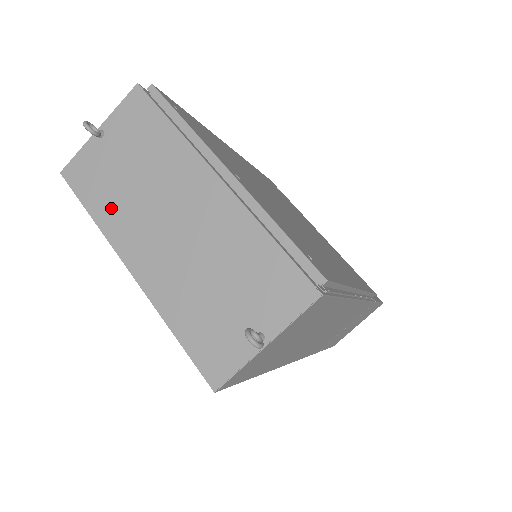
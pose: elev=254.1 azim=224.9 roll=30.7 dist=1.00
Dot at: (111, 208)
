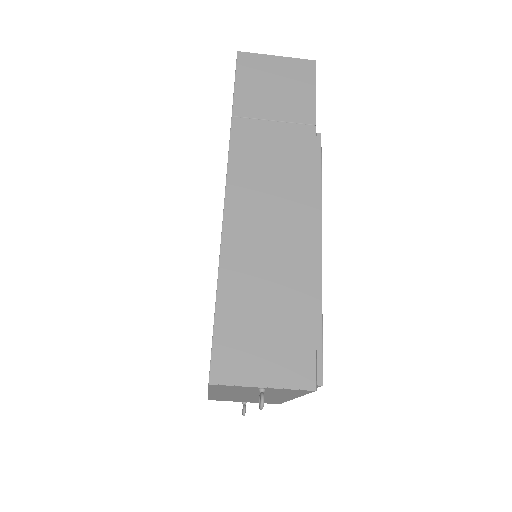
Dot at: (226, 391)
